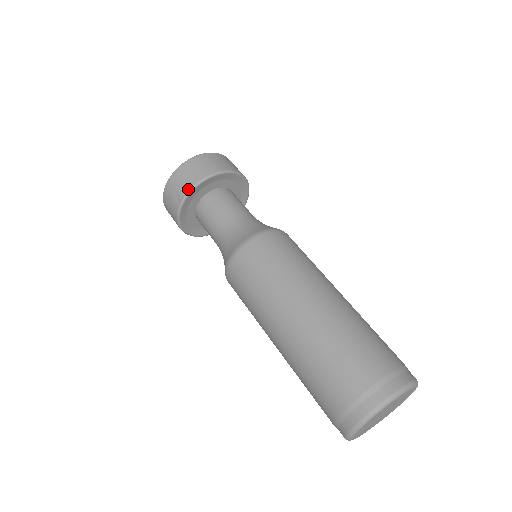
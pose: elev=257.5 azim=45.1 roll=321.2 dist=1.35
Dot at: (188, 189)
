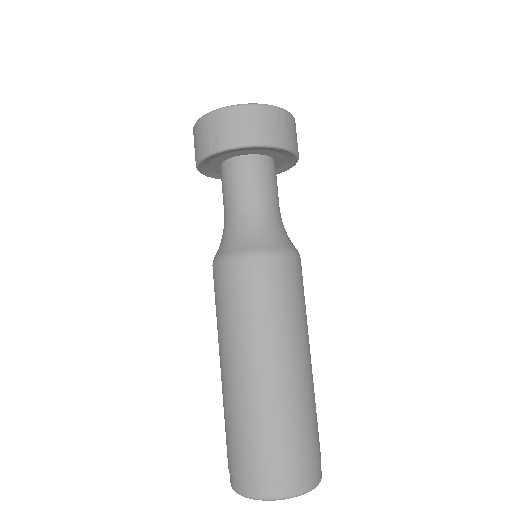
Dot at: (231, 144)
